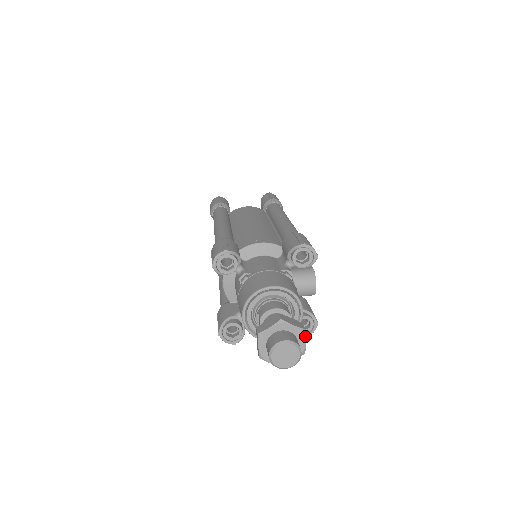
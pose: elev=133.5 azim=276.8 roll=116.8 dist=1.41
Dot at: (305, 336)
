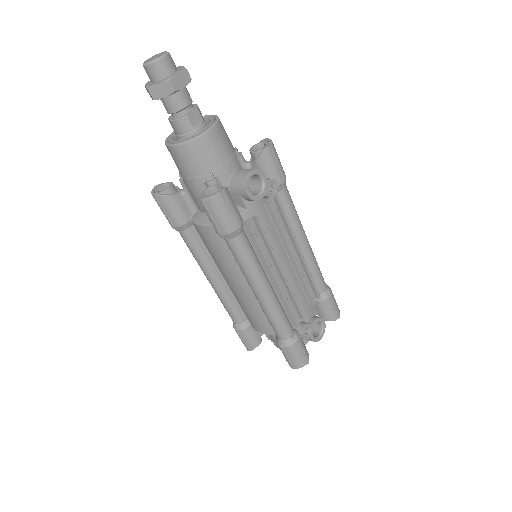
Dot at: (202, 198)
